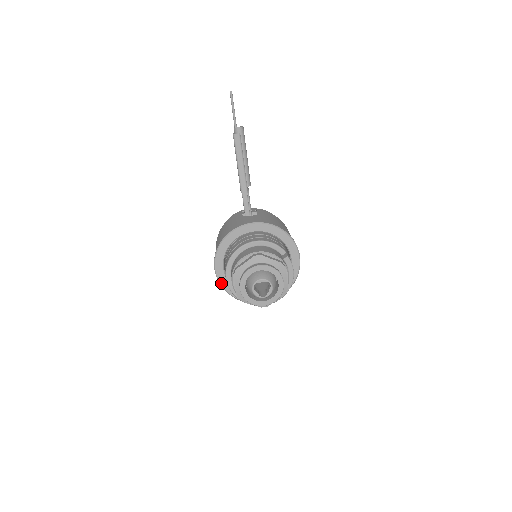
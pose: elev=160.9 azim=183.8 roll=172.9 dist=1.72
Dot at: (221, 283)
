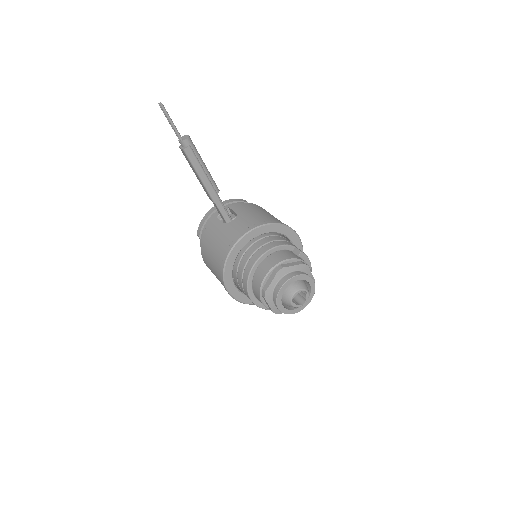
Dot at: (238, 300)
